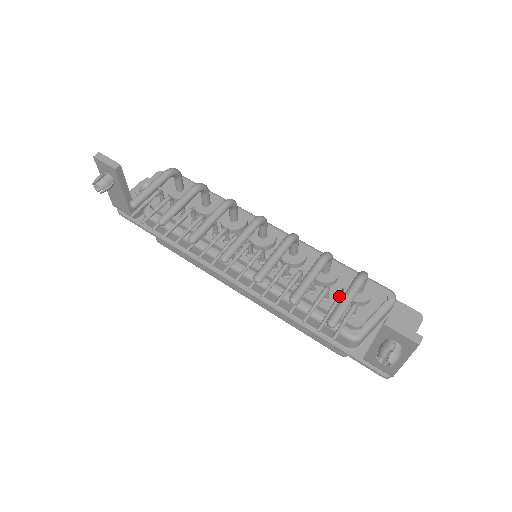
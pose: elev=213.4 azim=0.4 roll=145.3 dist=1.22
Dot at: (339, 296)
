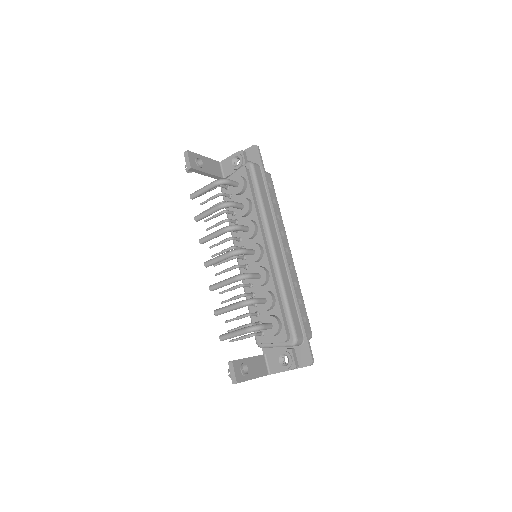
Dot at: (247, 325)
